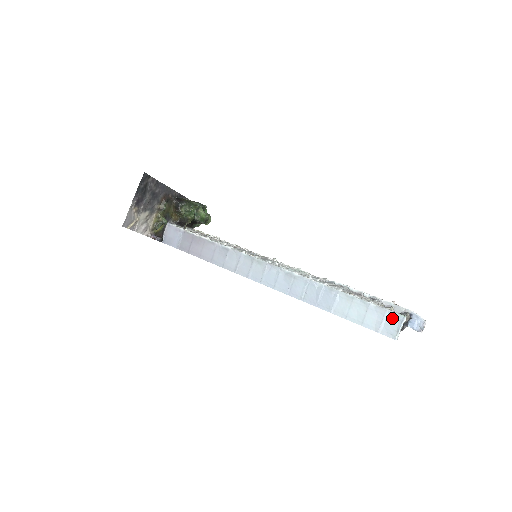
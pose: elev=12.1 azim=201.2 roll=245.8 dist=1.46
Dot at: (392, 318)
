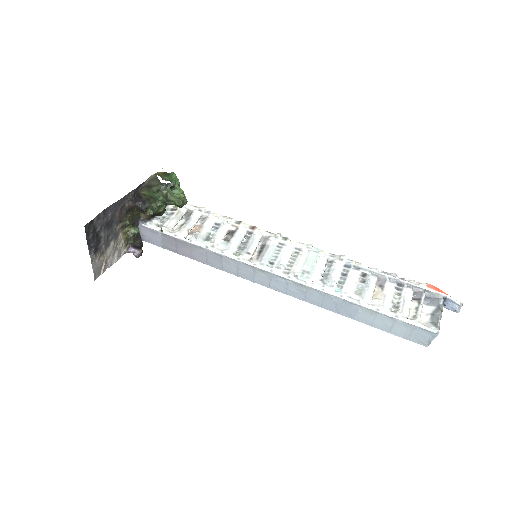
Dot at: (422, 332)
